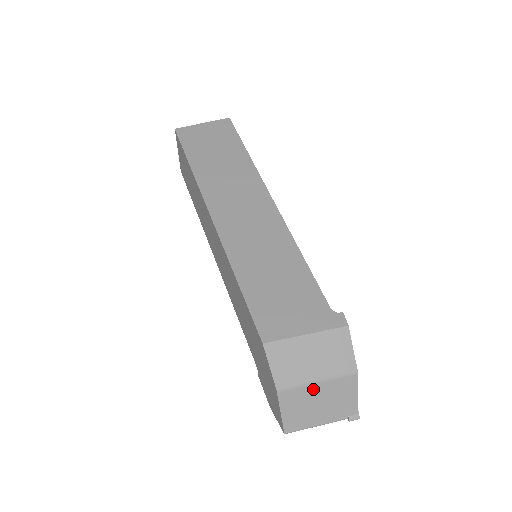
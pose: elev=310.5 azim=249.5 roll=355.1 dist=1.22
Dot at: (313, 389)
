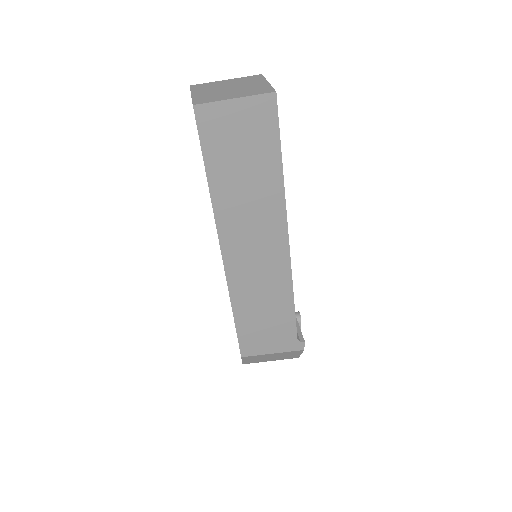
Dot at: occluded
